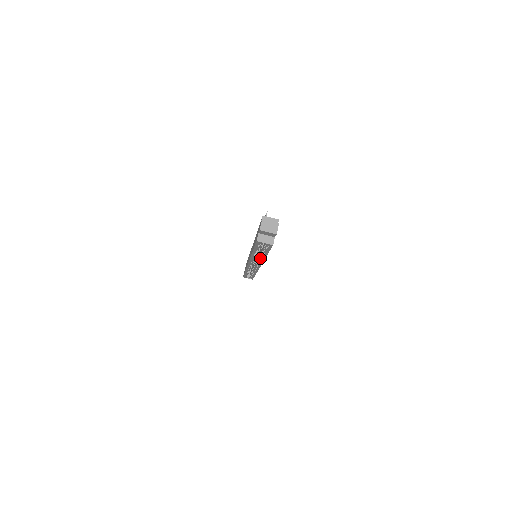
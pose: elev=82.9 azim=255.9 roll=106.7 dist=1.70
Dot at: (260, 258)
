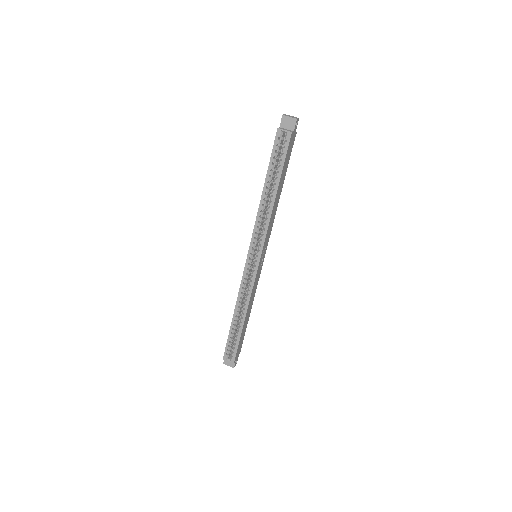
Dot at: (268, 210)
